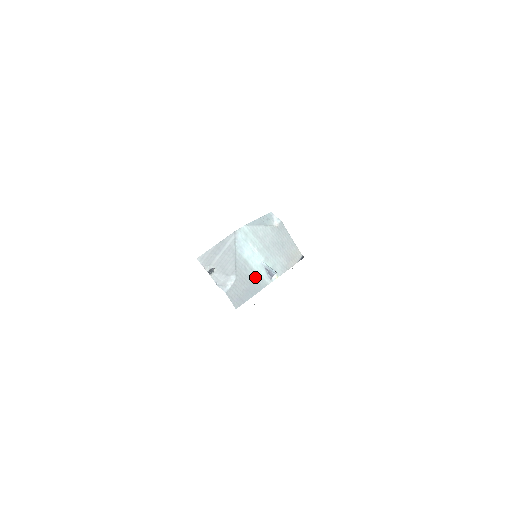
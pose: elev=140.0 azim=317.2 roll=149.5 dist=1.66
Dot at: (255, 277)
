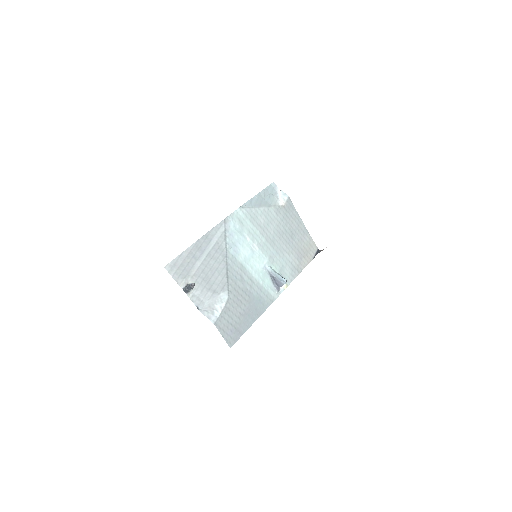
Dot at: (256, 291)
